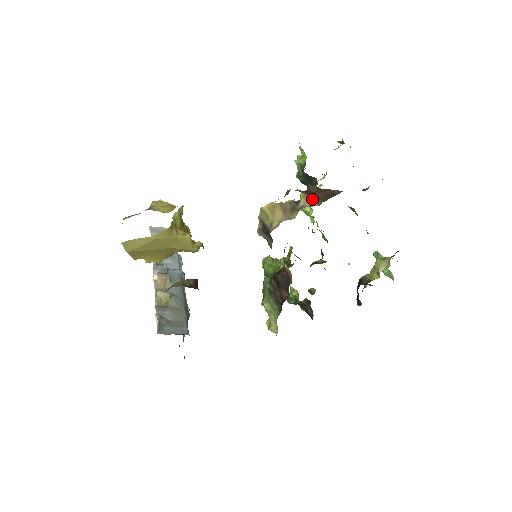
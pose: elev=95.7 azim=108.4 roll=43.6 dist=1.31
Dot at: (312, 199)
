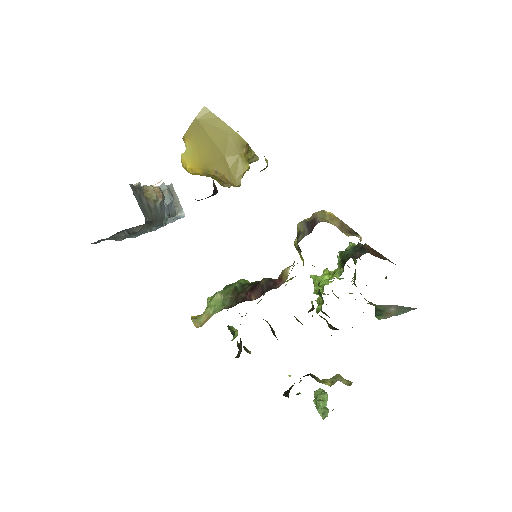
Dot at: occluded
